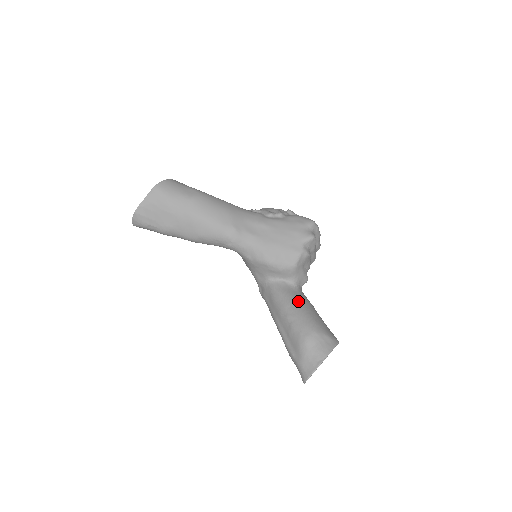
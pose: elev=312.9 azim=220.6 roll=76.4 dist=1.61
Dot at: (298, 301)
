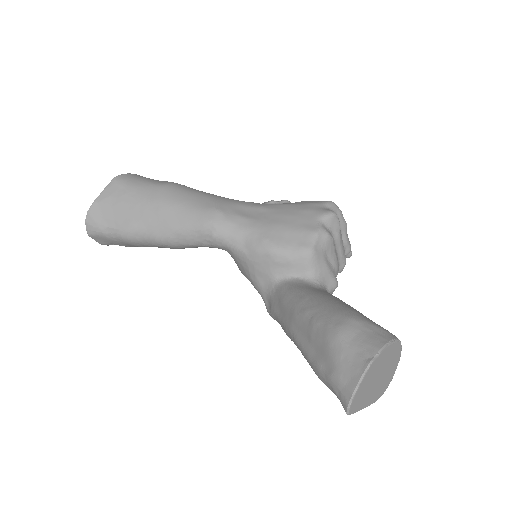
Dot at: (322, 293)
